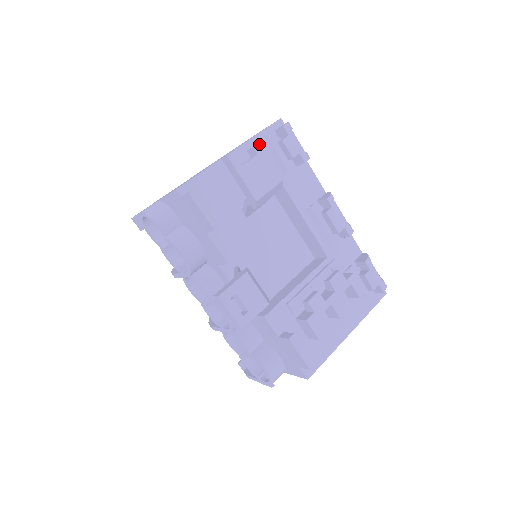
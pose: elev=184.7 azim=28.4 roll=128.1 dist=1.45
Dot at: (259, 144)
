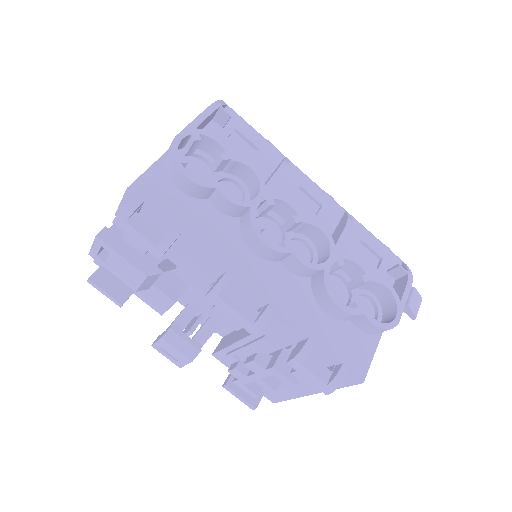
Dot at: (104, 243)
